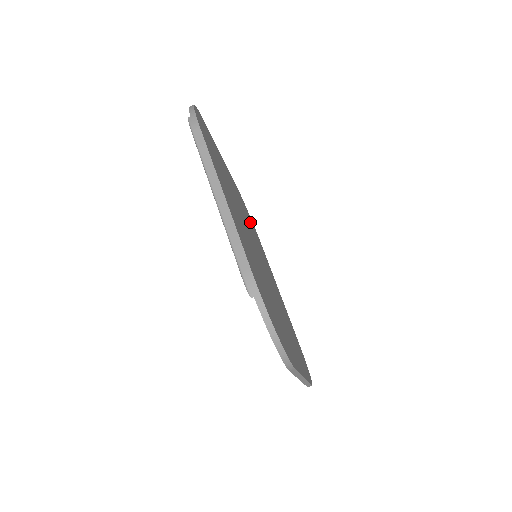
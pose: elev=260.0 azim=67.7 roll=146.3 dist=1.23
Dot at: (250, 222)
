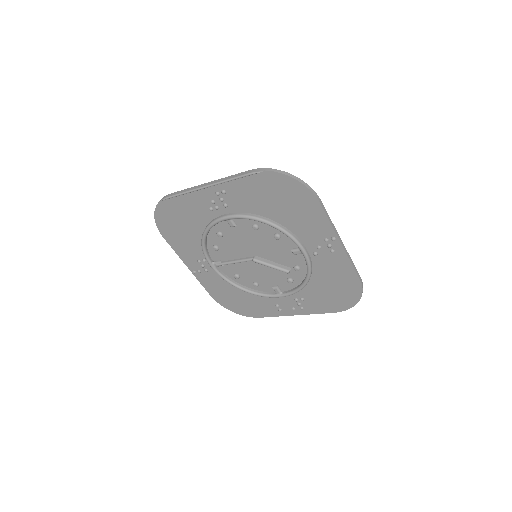
Dot at: (237, 292)
